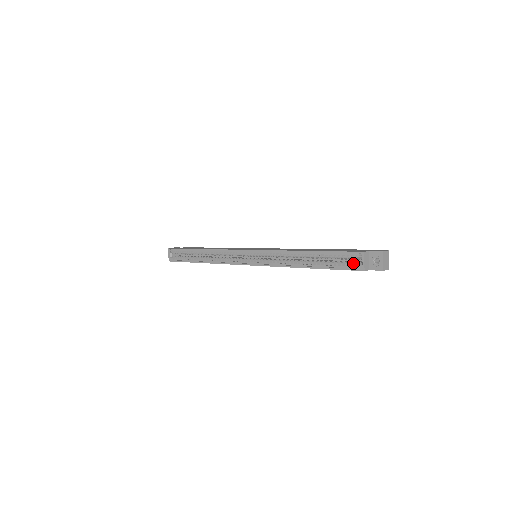
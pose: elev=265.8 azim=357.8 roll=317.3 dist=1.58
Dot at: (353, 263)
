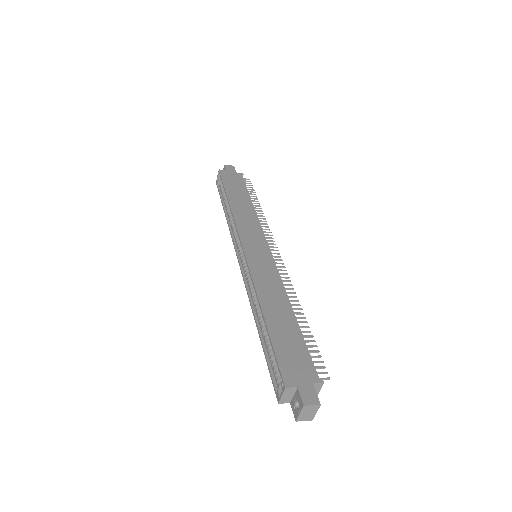
Dot at: occluded
